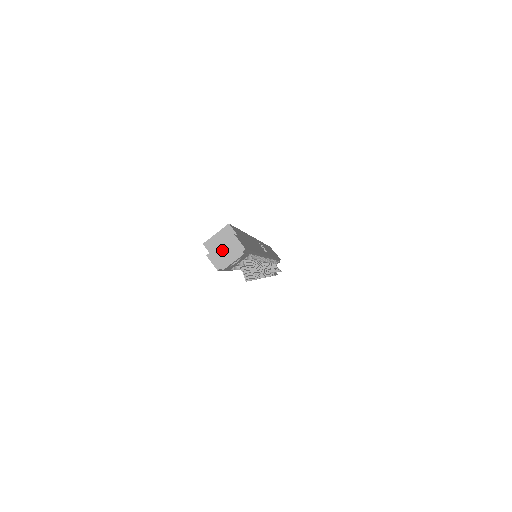
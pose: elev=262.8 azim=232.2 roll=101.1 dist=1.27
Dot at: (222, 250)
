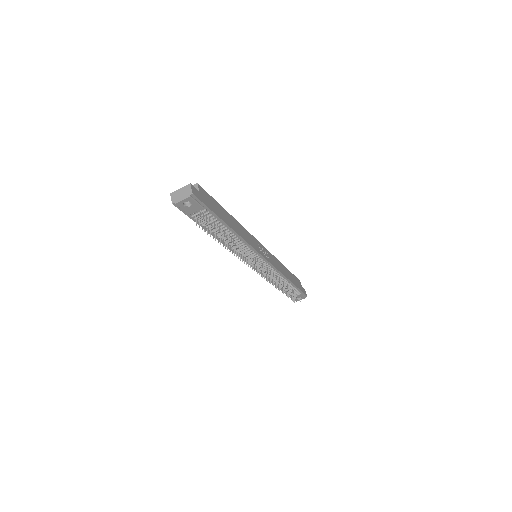
Dot at: (180, 192)
